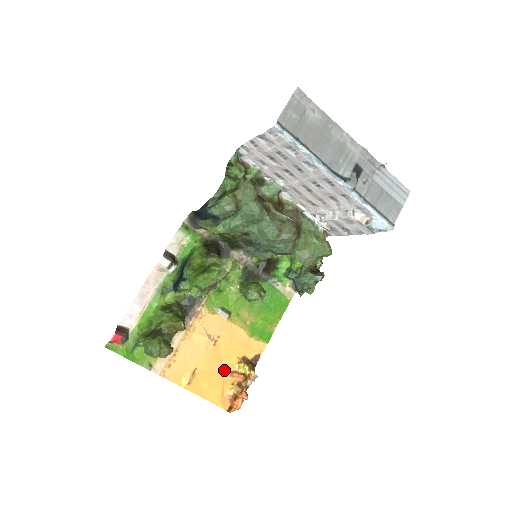
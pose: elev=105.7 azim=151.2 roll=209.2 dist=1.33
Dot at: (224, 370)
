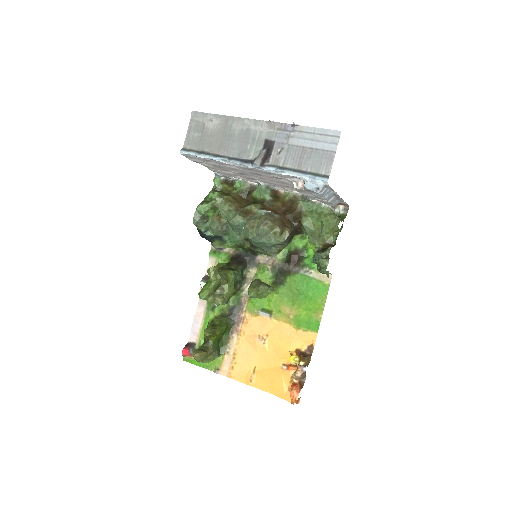
Dot at: (281, 365)
